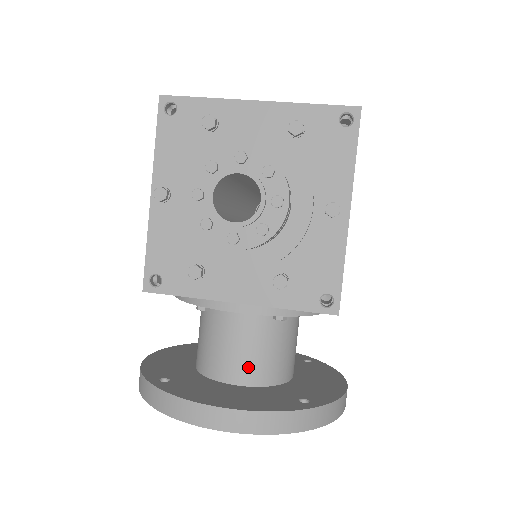
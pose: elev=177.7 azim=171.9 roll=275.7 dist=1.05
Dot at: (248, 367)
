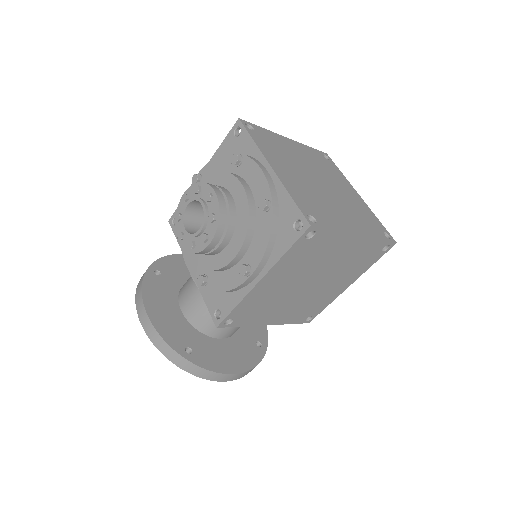
Dot at: (190, 307)
